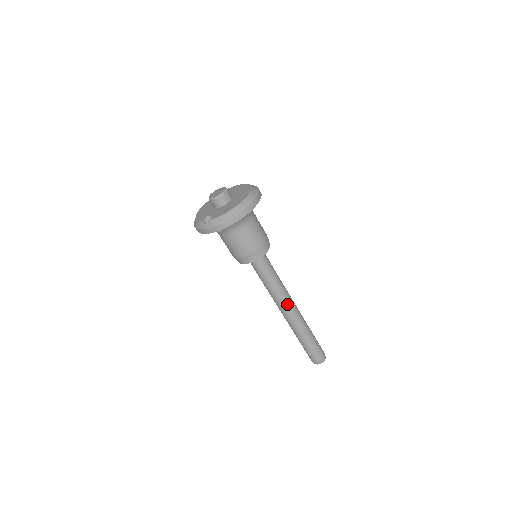
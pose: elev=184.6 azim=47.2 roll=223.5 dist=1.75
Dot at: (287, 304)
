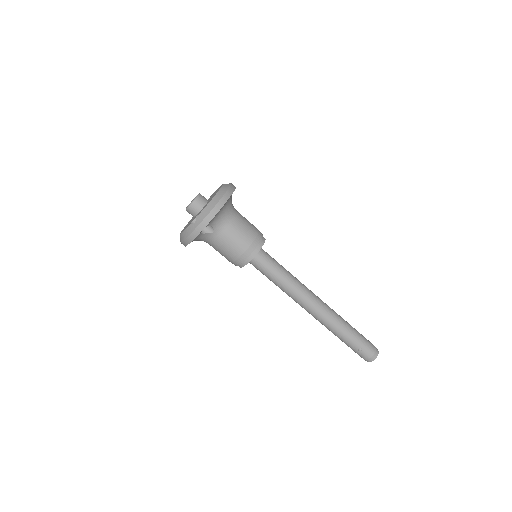
Dot at: (310, 296)
